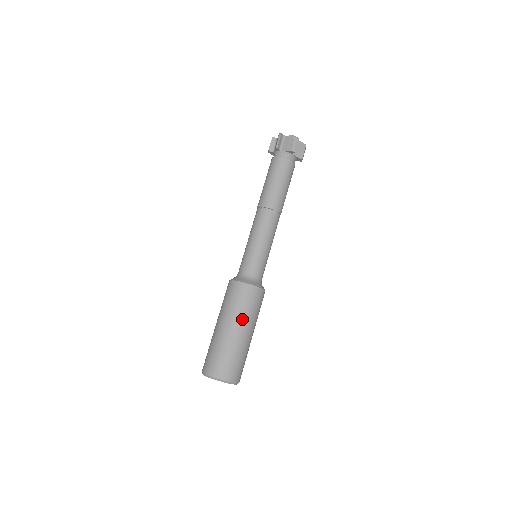
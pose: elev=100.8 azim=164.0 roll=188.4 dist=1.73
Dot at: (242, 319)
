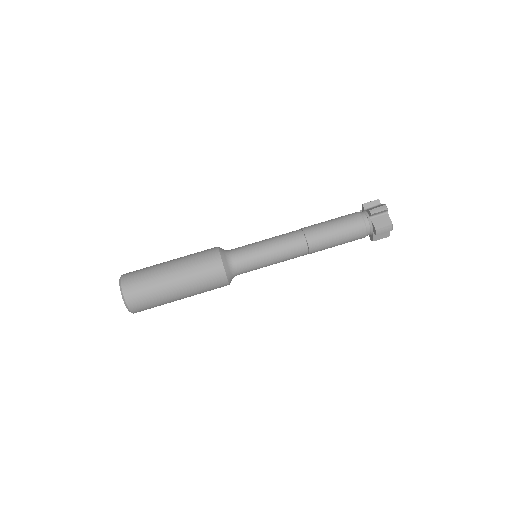
Dot at: (184, 265)
